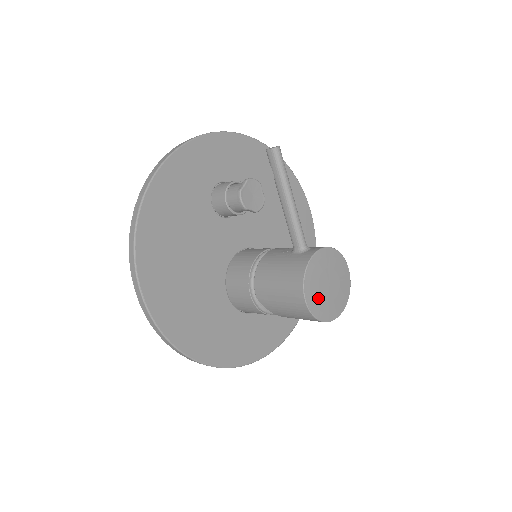
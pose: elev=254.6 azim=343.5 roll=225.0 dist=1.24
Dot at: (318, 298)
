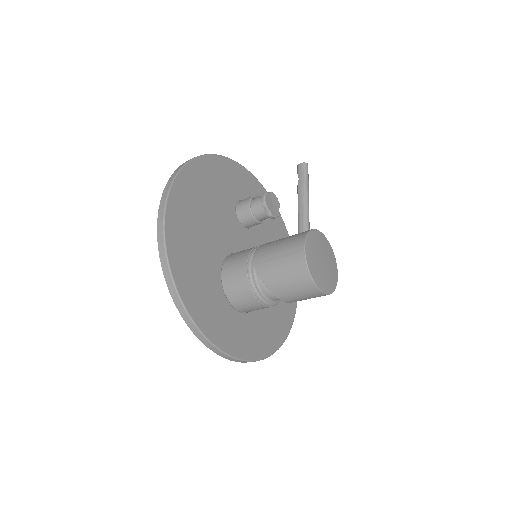
Dot at: (314, 258)
